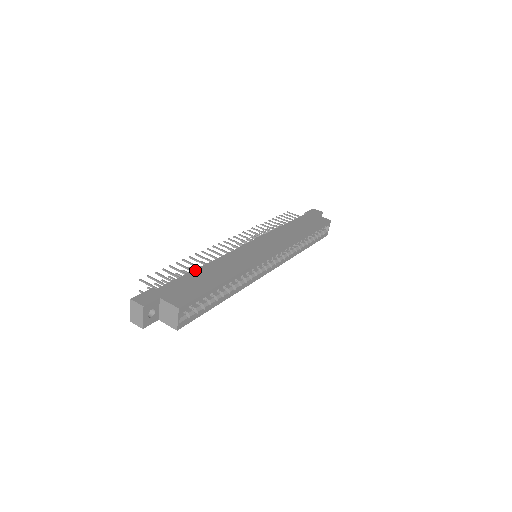
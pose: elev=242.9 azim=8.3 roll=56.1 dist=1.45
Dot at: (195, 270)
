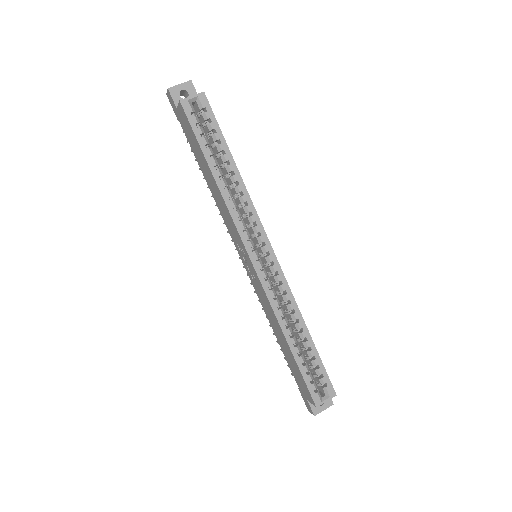
Dot at: occluded
